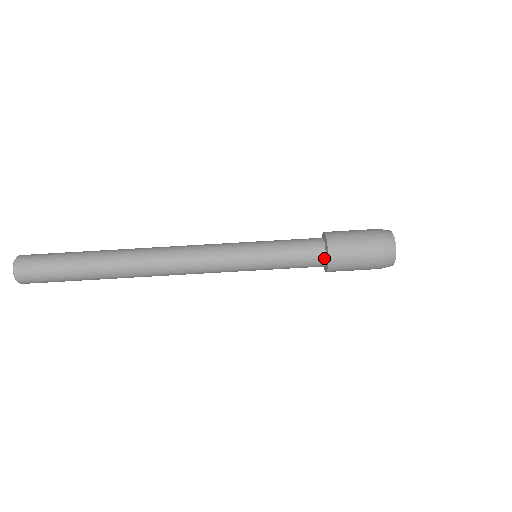
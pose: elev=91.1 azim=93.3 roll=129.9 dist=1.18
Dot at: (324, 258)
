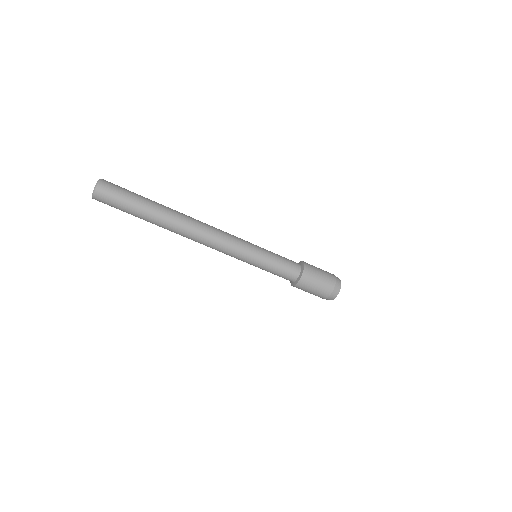
Dot at: (292, 282)
